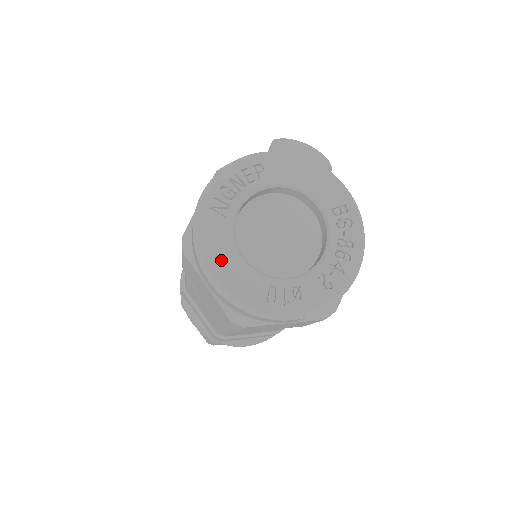
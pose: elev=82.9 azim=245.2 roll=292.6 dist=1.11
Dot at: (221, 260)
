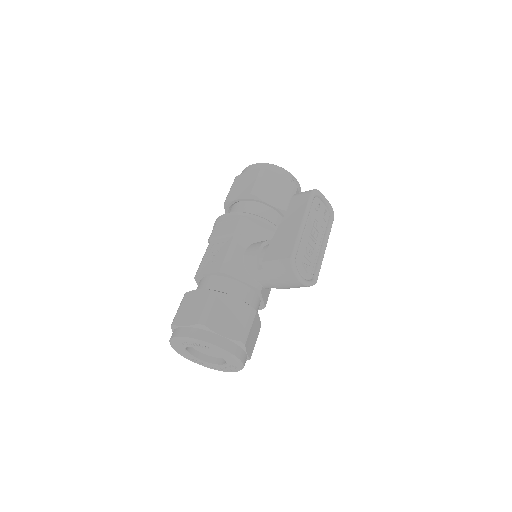
Dot at: (177, 348)
